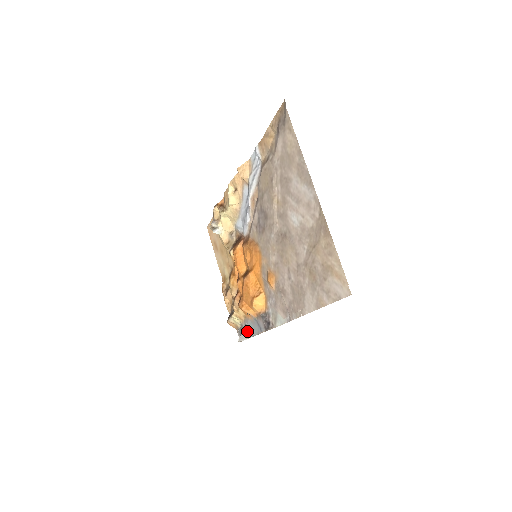
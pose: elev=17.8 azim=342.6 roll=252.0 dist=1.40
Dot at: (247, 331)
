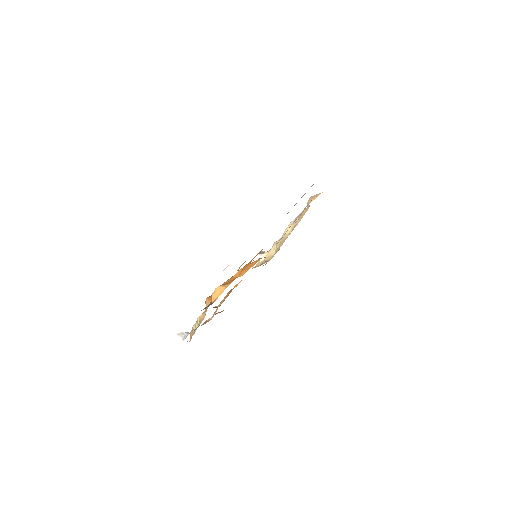
Dot at: (191, 331)
